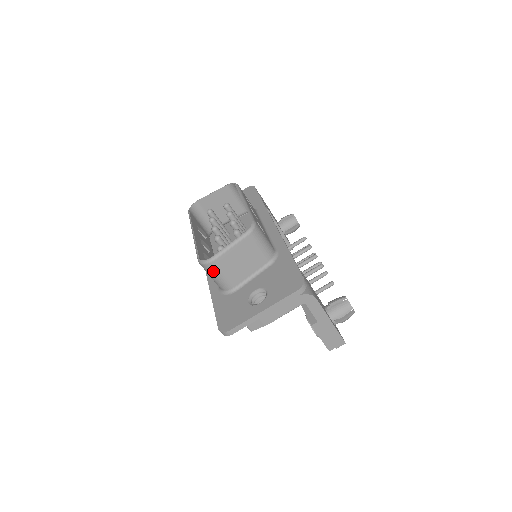
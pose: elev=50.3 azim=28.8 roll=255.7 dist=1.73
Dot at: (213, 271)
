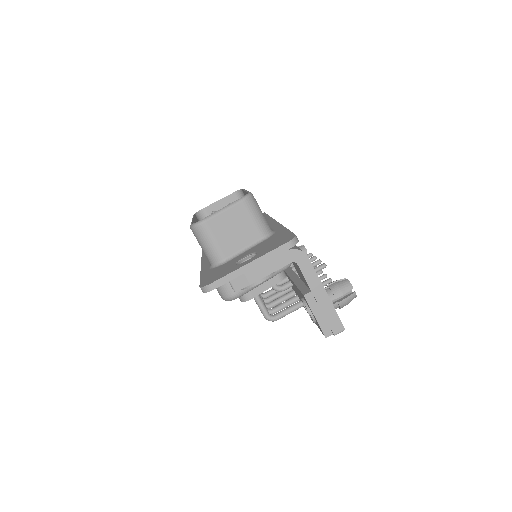
Dot at: (203, 235)
